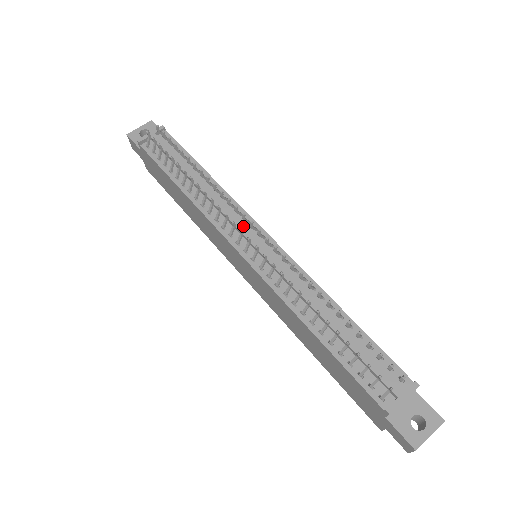
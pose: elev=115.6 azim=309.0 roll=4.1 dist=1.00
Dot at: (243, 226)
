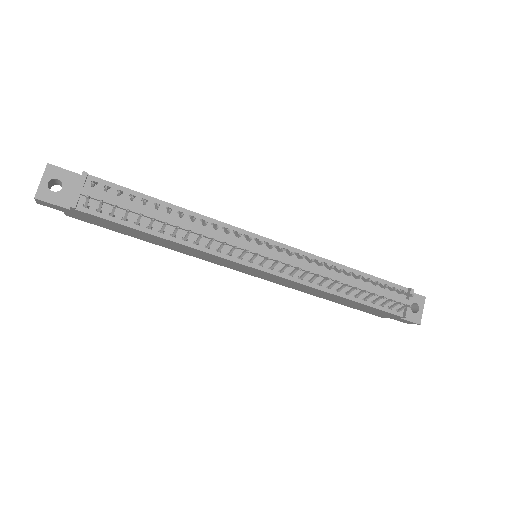
Dot at: (247, 244)
